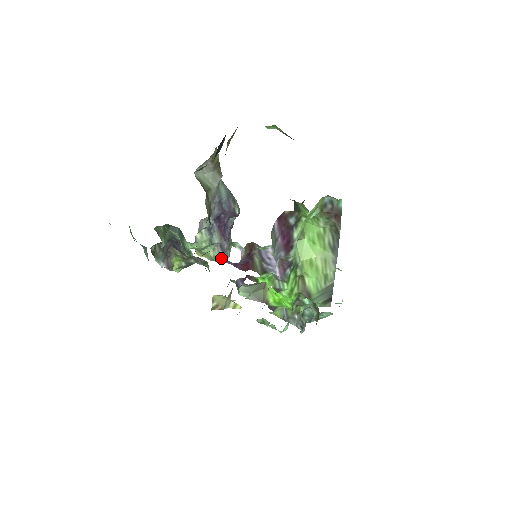
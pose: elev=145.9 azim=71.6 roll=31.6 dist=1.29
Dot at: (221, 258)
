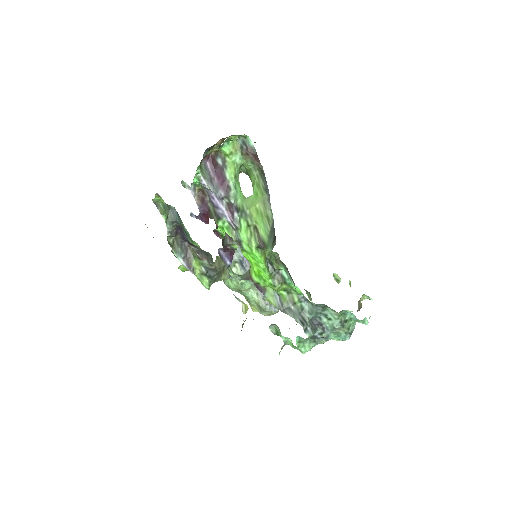
Dot at: (192, 215)
